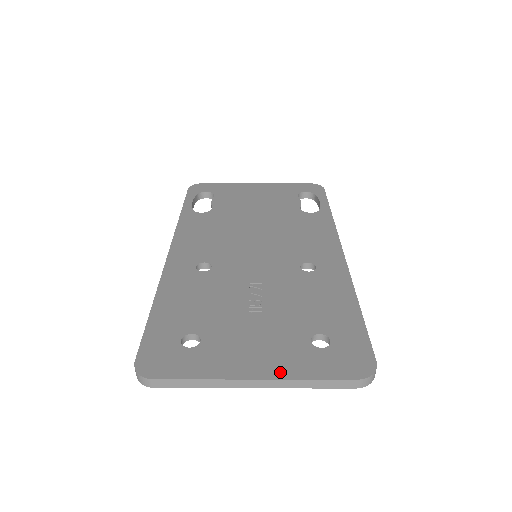
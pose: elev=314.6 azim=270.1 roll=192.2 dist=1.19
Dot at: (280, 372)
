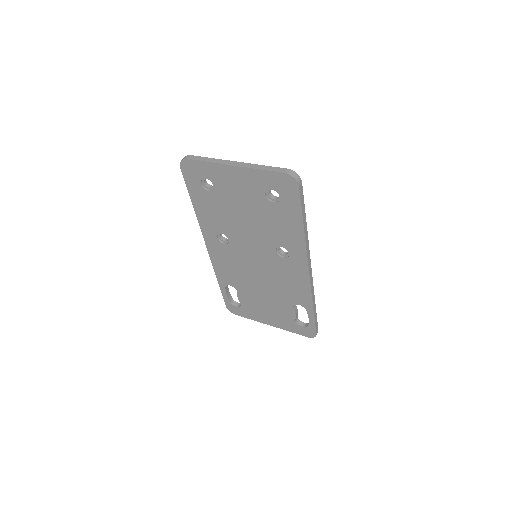
Dot at: occluded
